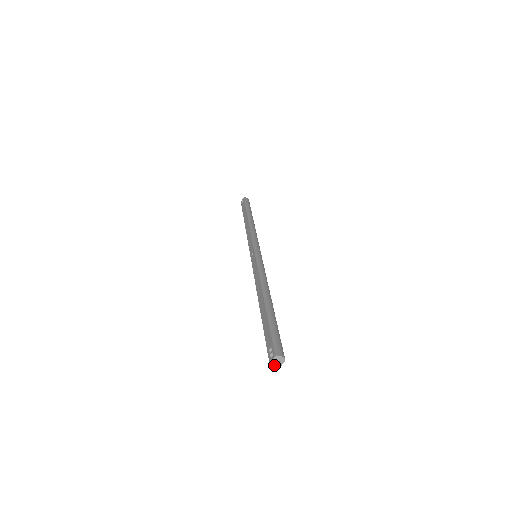
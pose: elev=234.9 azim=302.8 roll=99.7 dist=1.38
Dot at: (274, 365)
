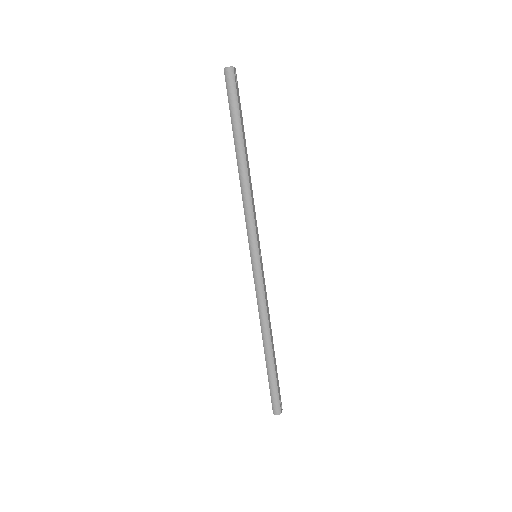
Dot at: occluded
